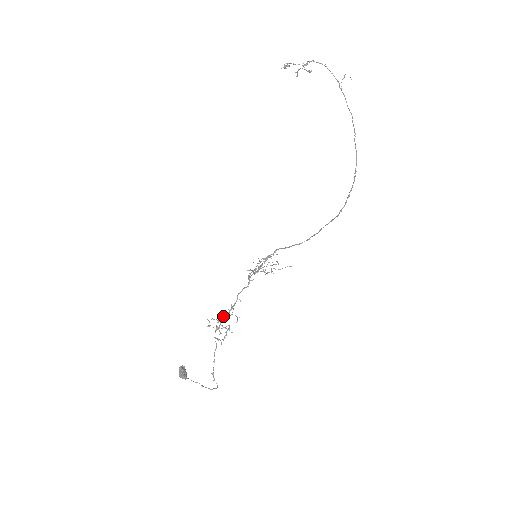
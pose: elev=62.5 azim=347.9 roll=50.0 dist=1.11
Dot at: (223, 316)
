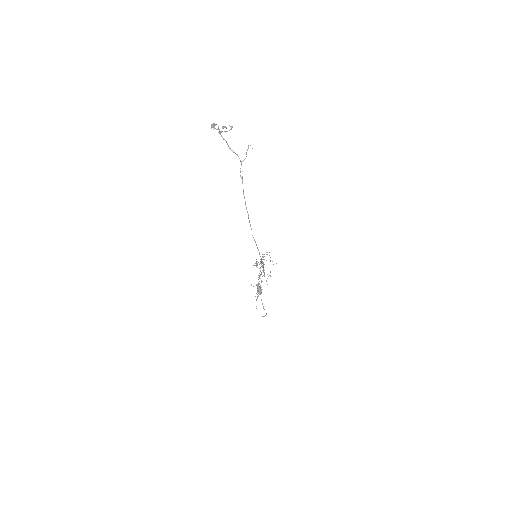
Dot at: occluded
